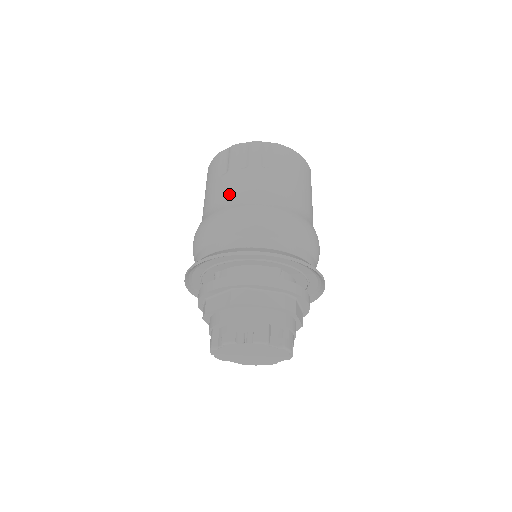
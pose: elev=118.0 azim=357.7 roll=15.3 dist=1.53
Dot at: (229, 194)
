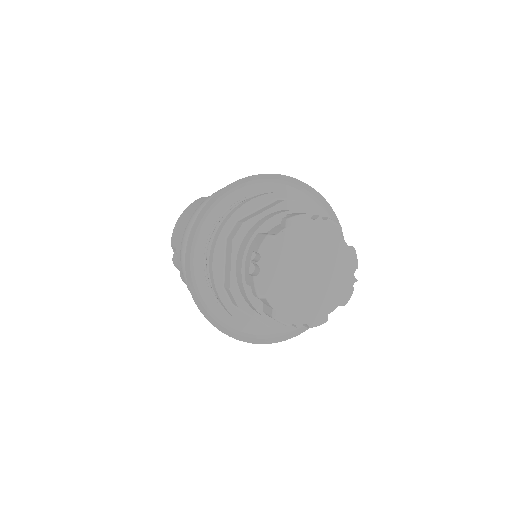
Dot at: occluded
